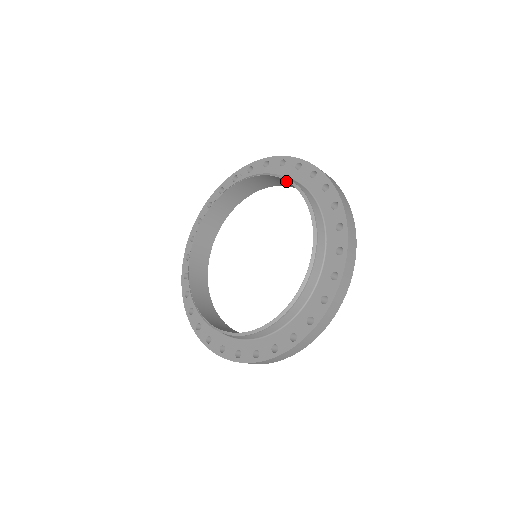
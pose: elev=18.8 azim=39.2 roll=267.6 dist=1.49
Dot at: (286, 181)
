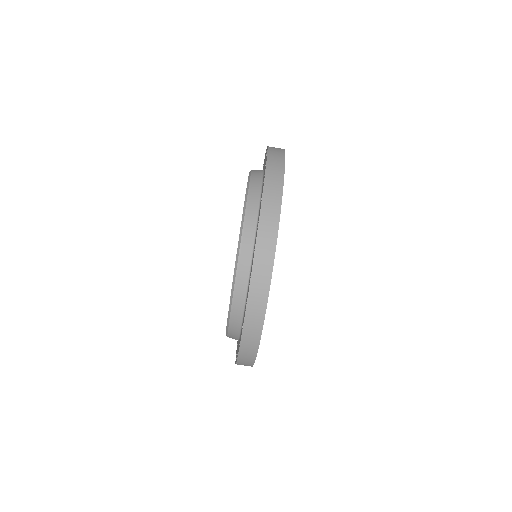
Dot at: occluded
